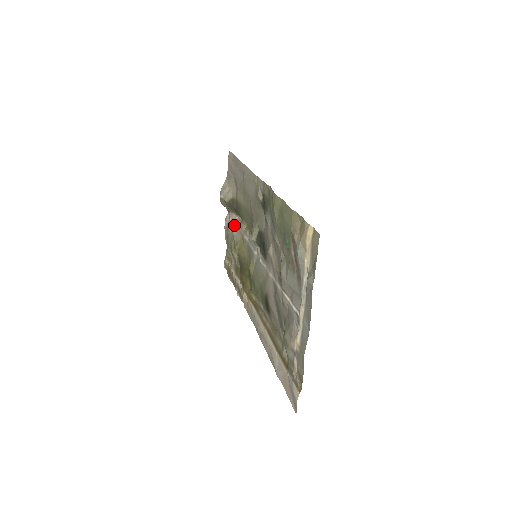
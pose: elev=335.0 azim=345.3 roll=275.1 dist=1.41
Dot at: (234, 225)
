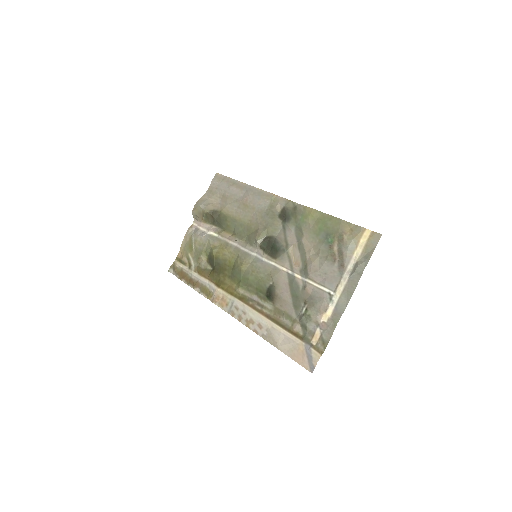
Dot at: (210, 232)
